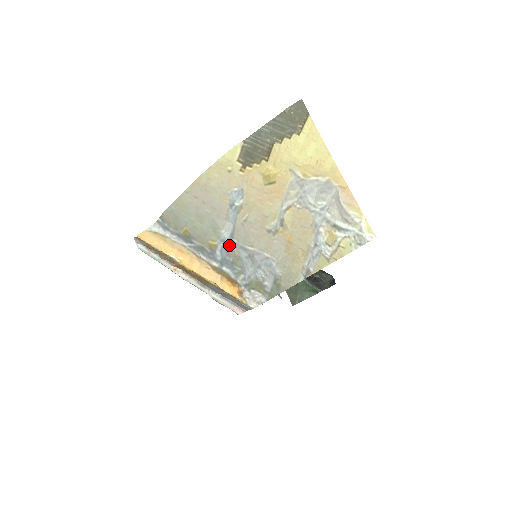
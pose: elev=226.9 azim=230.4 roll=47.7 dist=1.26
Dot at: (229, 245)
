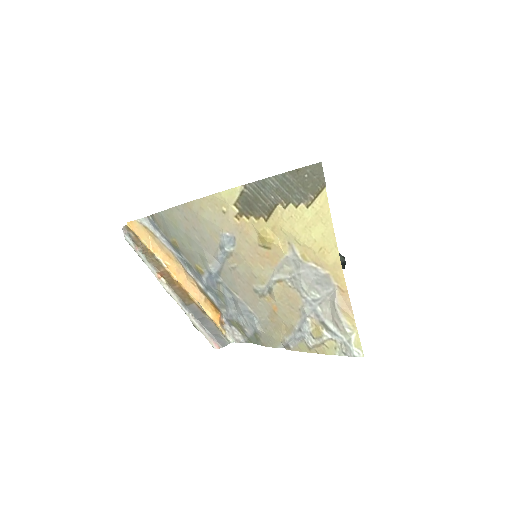
Dot at: (215, 279)
